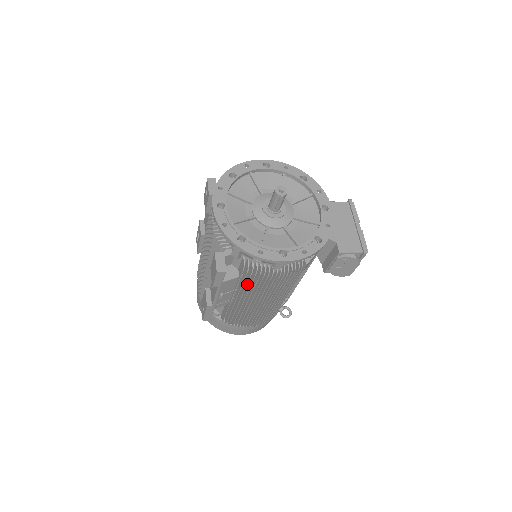
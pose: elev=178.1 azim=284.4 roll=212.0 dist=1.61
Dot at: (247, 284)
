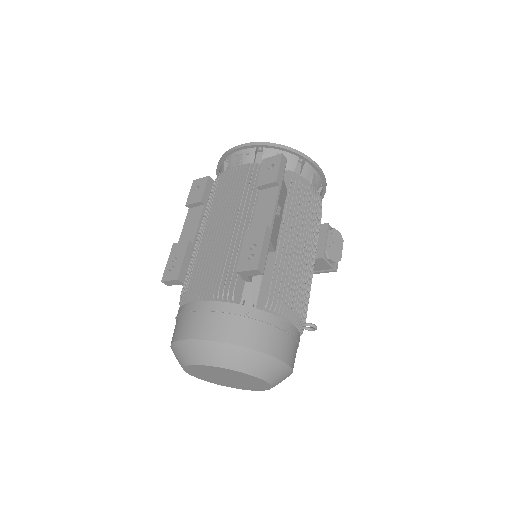
Dot at: (291, 212)
